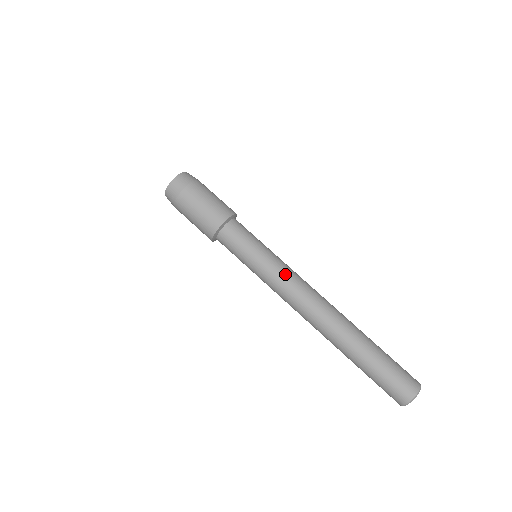
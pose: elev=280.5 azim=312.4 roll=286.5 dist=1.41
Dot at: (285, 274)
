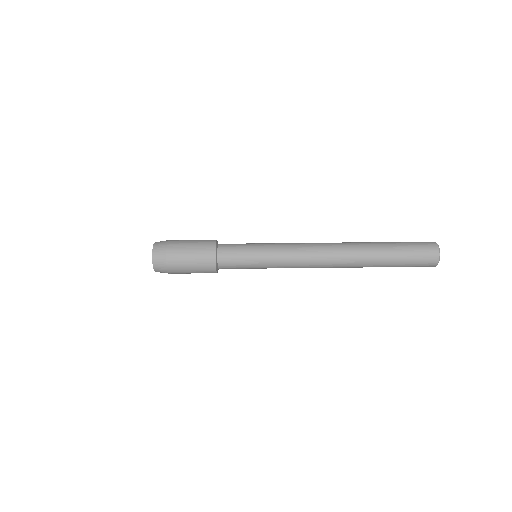
Dot at: (288, 254)
